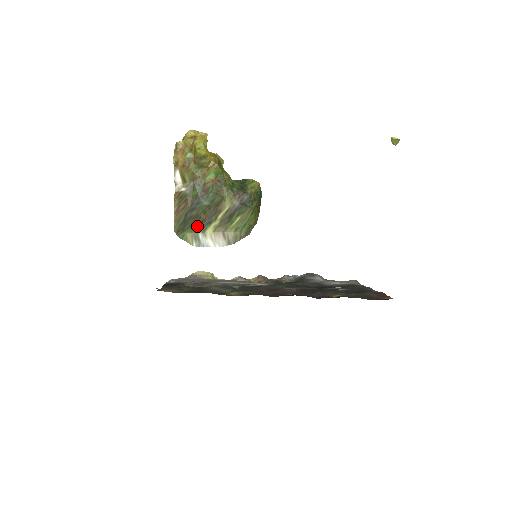
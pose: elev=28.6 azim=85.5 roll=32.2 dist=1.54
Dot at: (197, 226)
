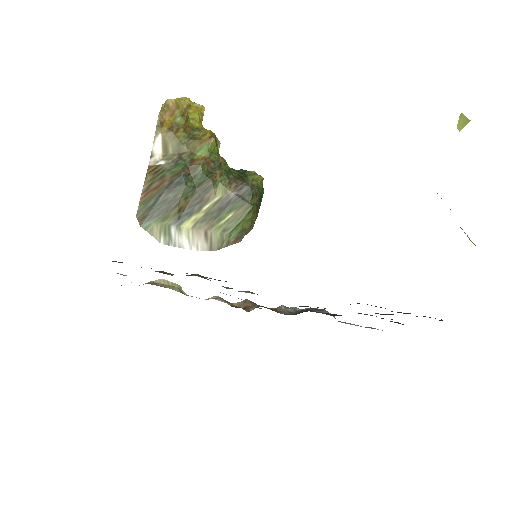
Dot at: (171, 215)
